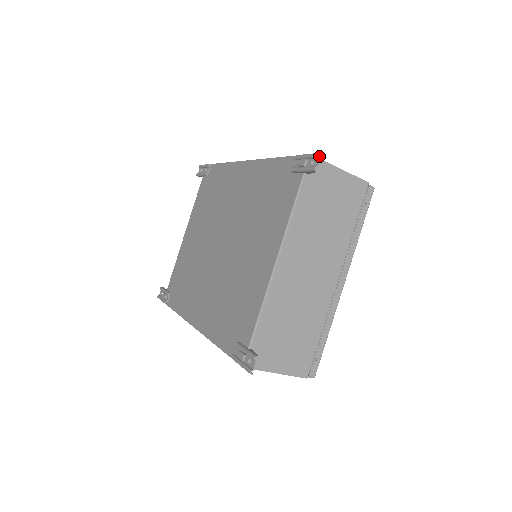
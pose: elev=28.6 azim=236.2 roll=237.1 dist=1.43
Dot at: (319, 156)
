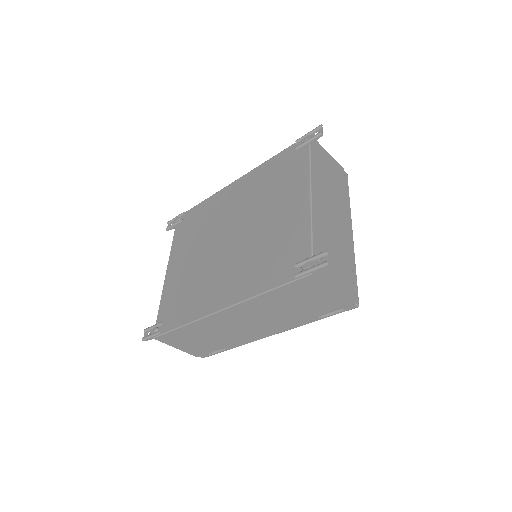
Dot at: (321, 126)
